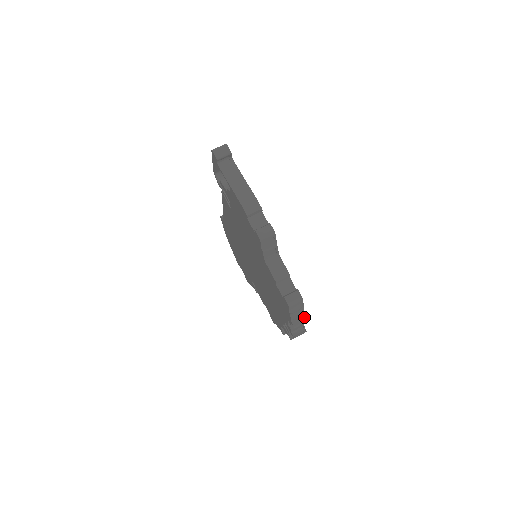
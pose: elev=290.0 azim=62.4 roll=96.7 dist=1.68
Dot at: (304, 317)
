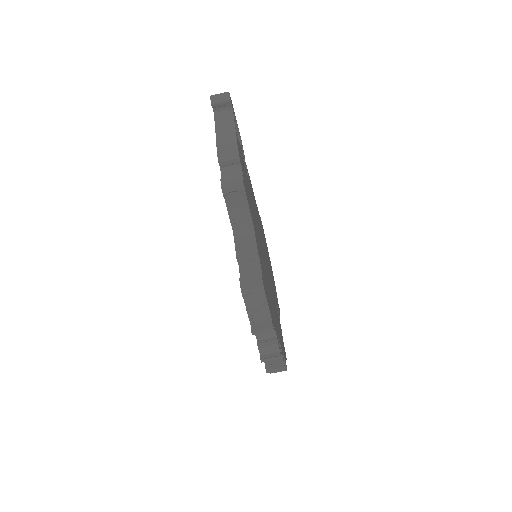
Dot at: (270, 323)
